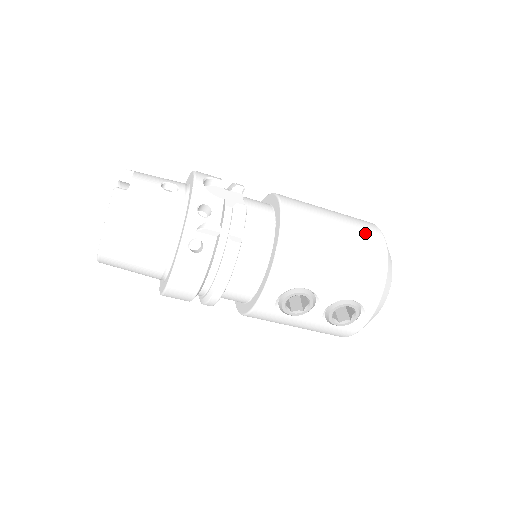
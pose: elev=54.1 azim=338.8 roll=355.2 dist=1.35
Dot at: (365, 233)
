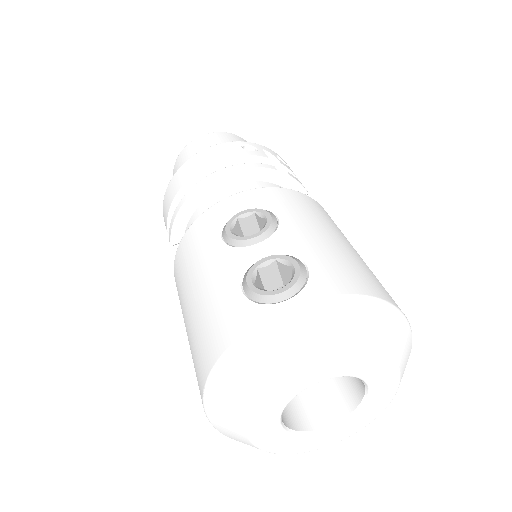
Dot at: occluded
